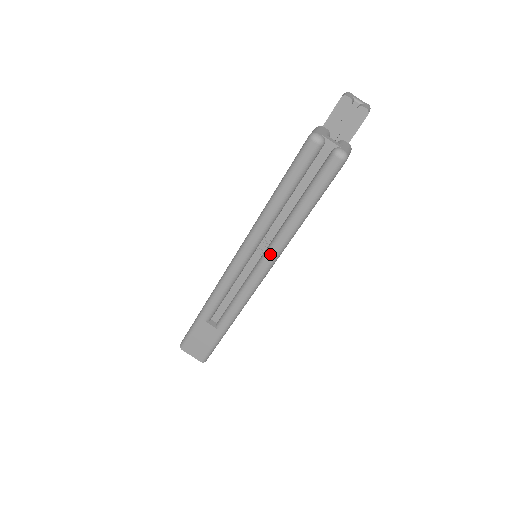
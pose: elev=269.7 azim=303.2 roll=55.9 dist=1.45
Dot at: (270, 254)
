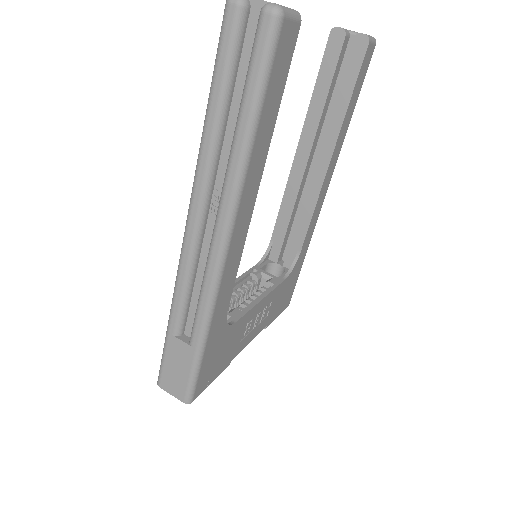
Dot at: (223, 206)
